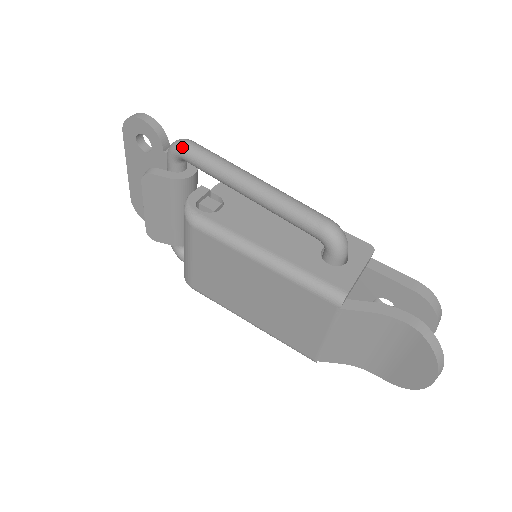
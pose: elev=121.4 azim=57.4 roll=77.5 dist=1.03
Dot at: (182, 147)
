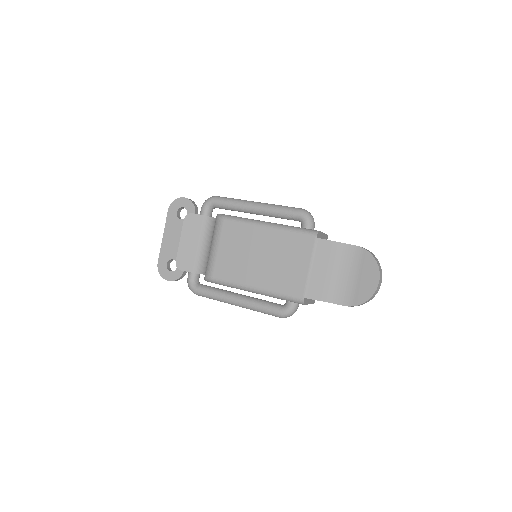
Dot at: (214, 197)
